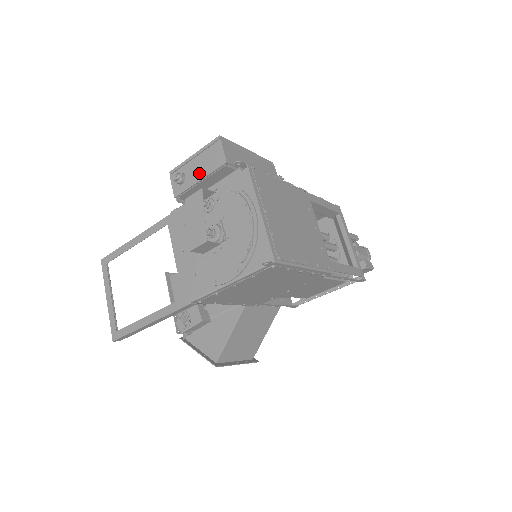
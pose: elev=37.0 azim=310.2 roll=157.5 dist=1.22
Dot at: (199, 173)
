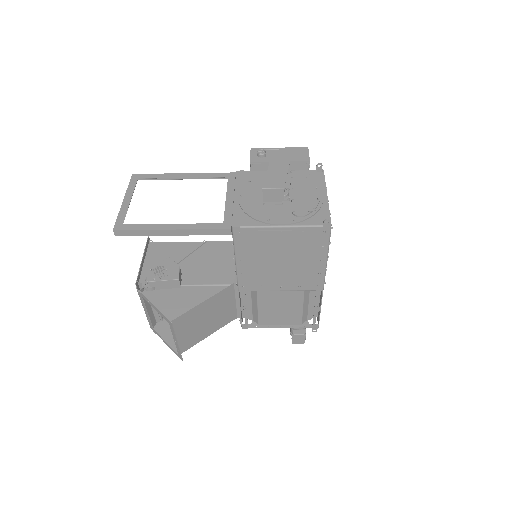
Dot at: (281, 158)
